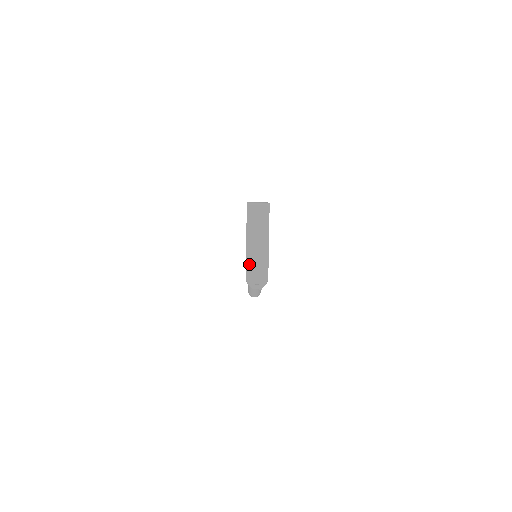
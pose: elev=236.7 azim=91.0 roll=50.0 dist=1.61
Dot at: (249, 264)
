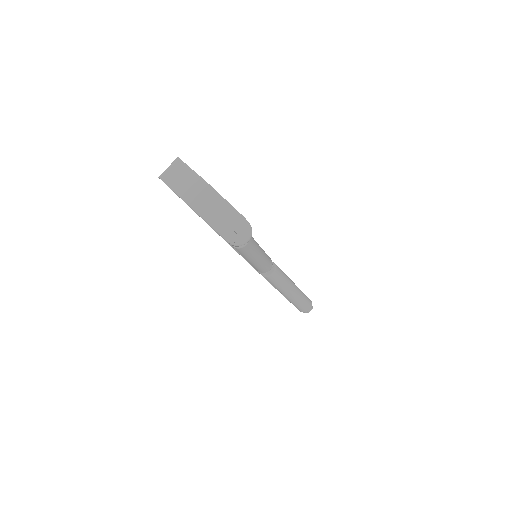
Dot at: (213, 223)
